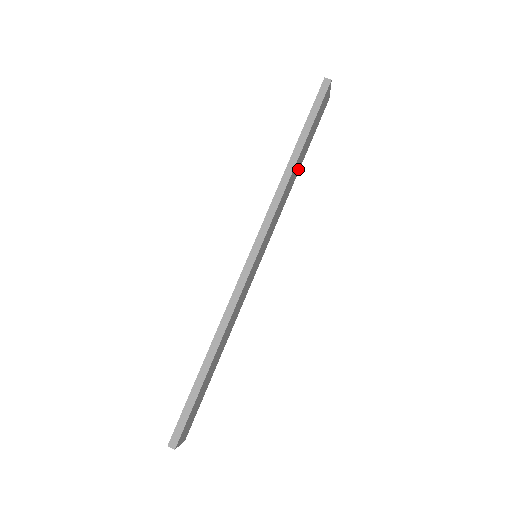
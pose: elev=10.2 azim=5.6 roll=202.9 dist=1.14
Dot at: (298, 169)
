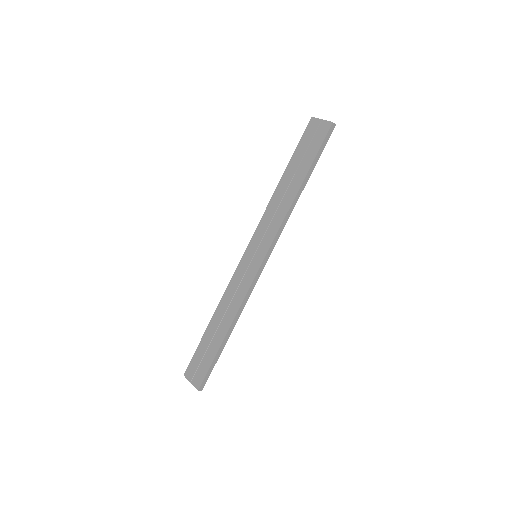
Dot at: occluded
